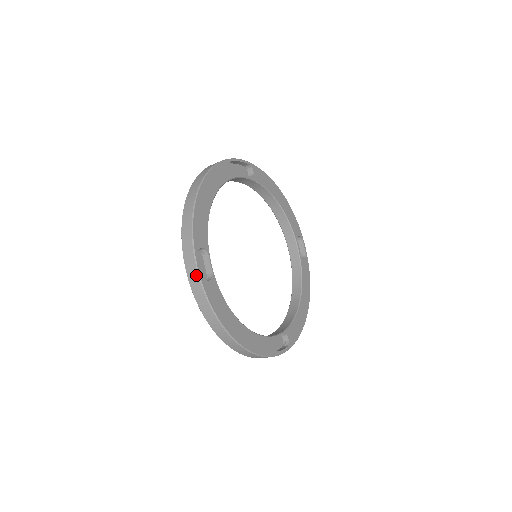
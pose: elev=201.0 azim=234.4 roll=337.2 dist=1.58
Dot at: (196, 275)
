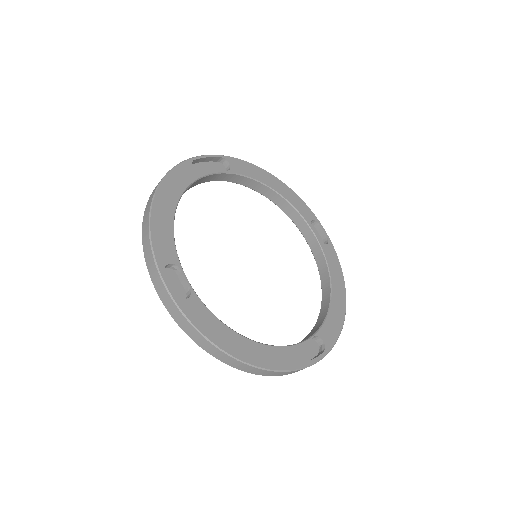
Dot at: (168, 297)
